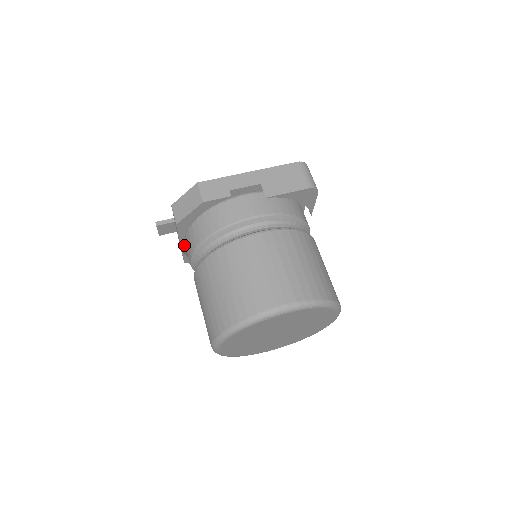
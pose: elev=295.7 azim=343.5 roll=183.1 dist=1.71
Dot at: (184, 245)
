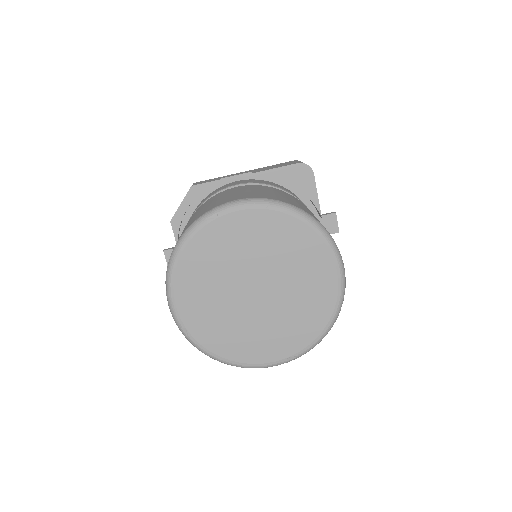
Dot at: occluded
